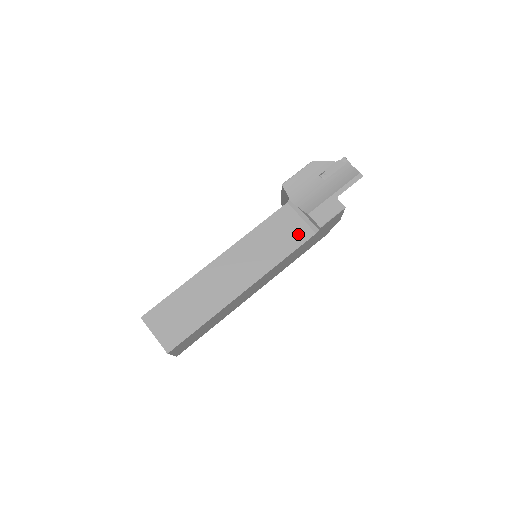
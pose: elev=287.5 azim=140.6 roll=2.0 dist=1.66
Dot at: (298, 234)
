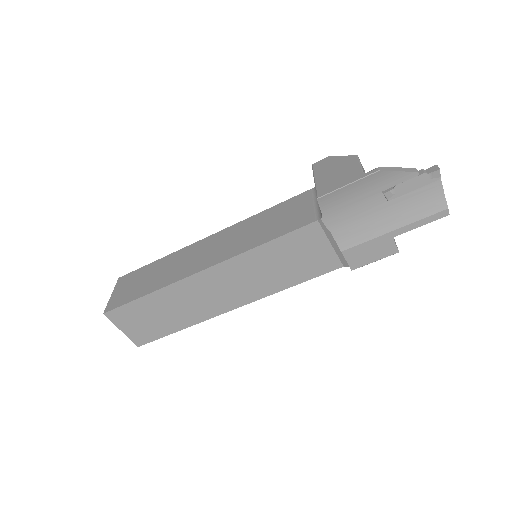
Dot at: (319, 263)
